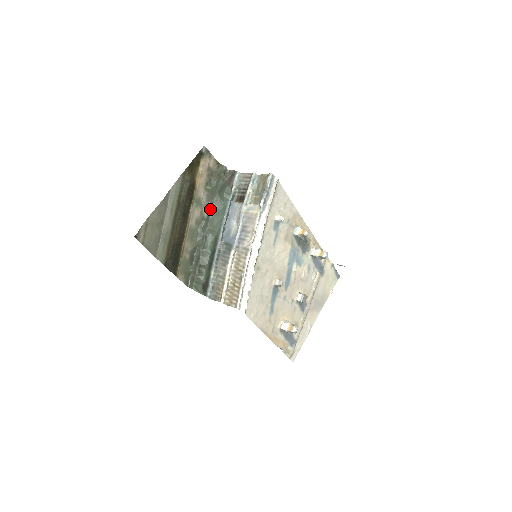
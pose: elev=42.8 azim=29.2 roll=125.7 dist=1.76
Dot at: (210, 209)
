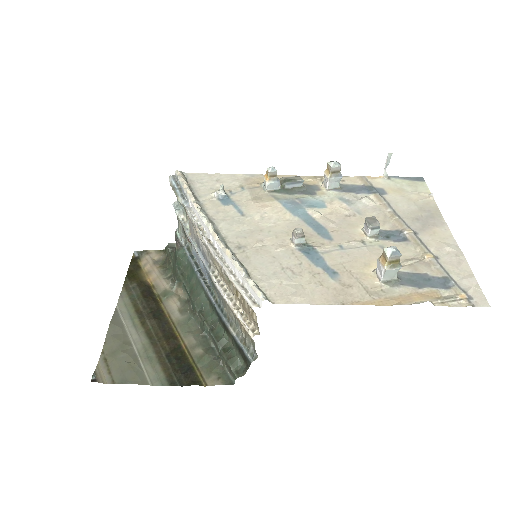
Dot at: (183, 286)
